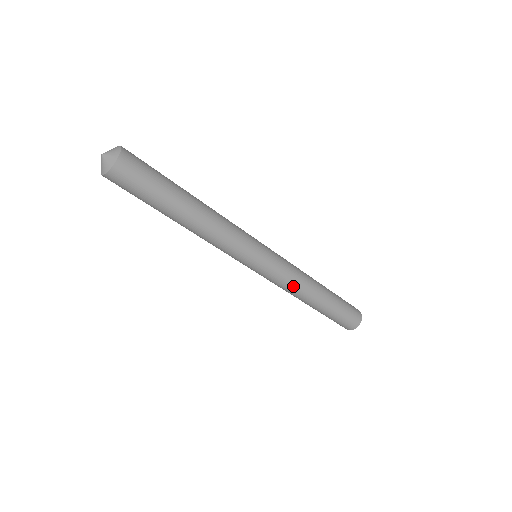
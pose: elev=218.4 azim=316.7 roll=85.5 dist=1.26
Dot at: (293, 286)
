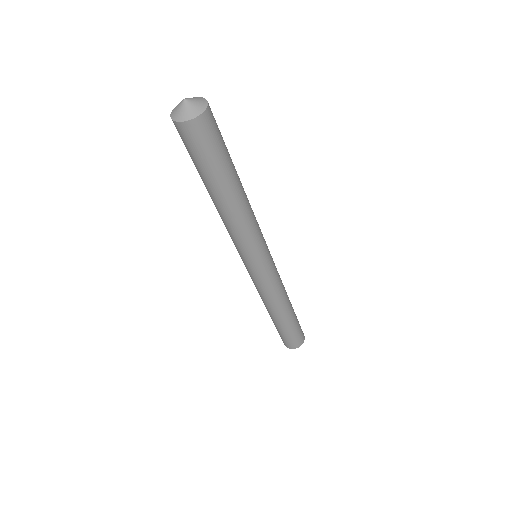
Dot at: (272, 296)
